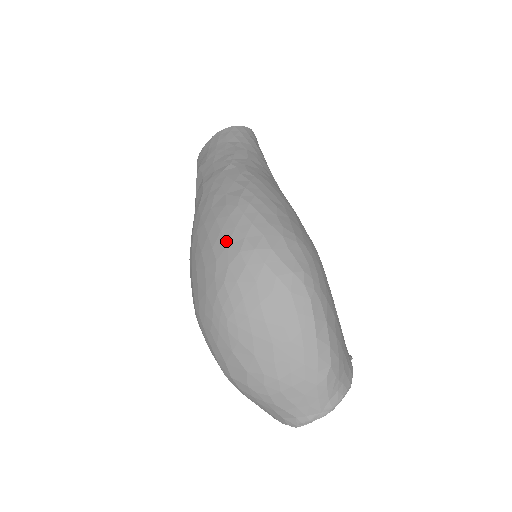
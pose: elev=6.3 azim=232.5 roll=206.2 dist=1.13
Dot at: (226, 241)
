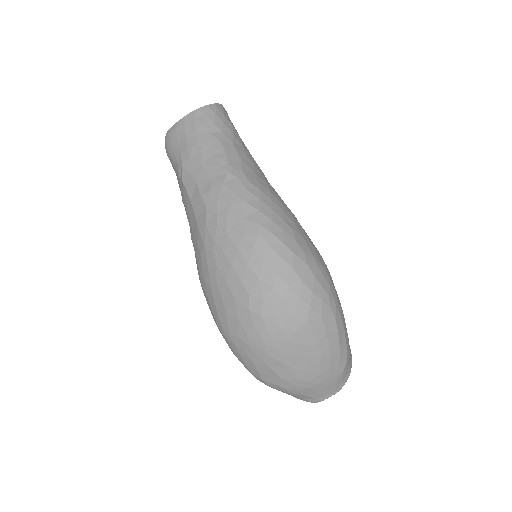
Dot at: (256, 275)
